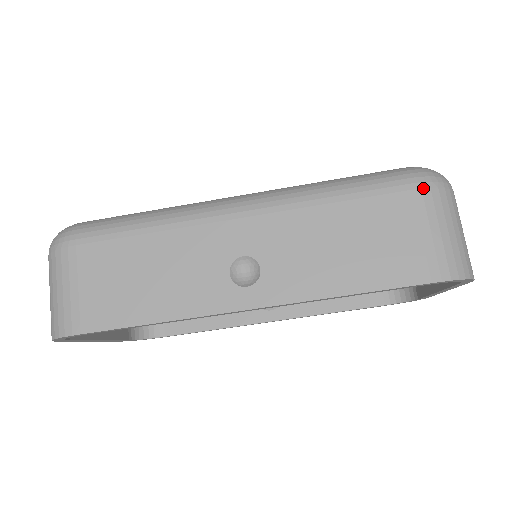
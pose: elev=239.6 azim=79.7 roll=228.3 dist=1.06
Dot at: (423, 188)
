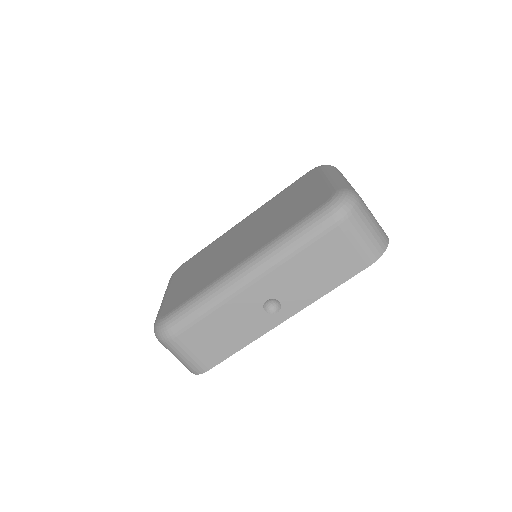
Dot at: (344, 221)
